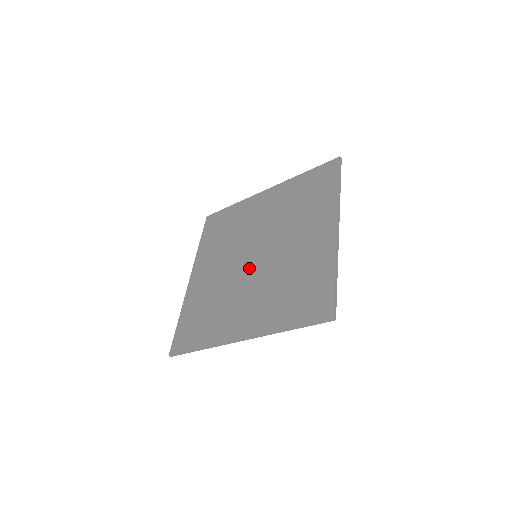
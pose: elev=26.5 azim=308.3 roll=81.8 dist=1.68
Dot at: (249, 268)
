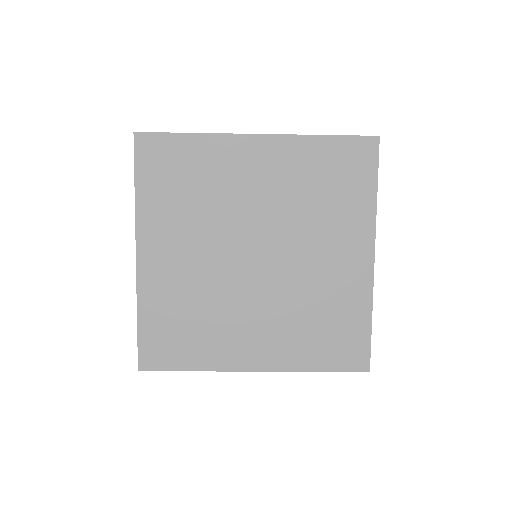
Dot at: (250, 275)
